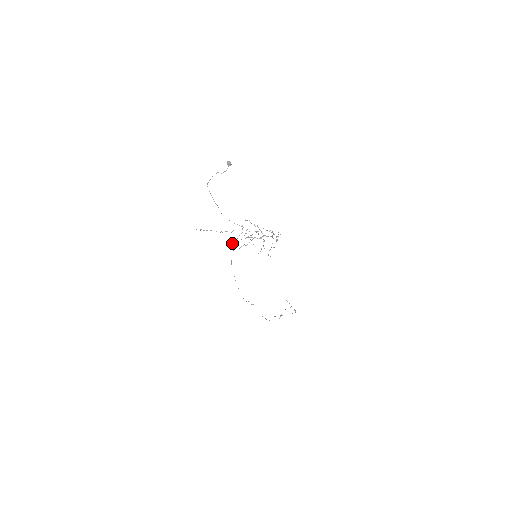
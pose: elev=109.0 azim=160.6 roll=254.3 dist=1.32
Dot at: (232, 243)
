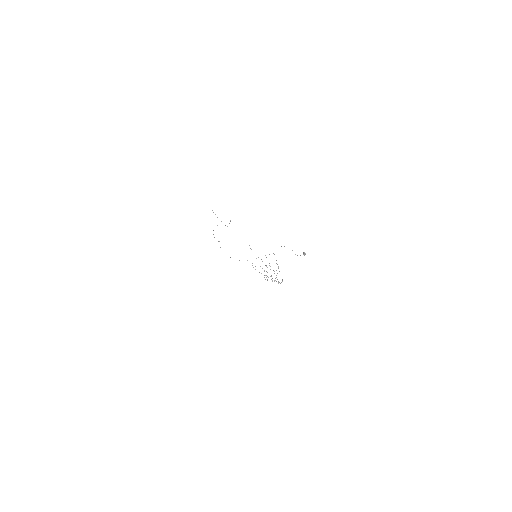
Dot at: occluded
